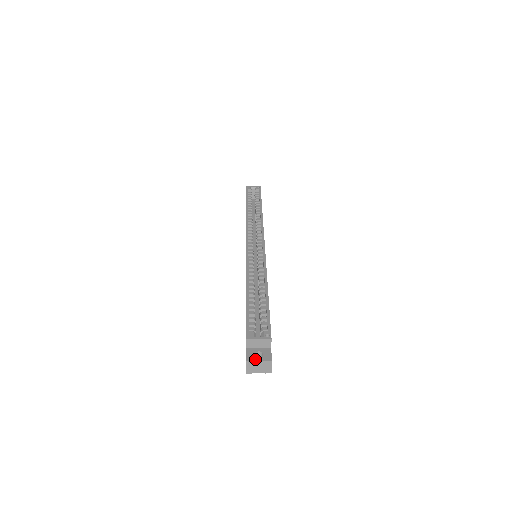
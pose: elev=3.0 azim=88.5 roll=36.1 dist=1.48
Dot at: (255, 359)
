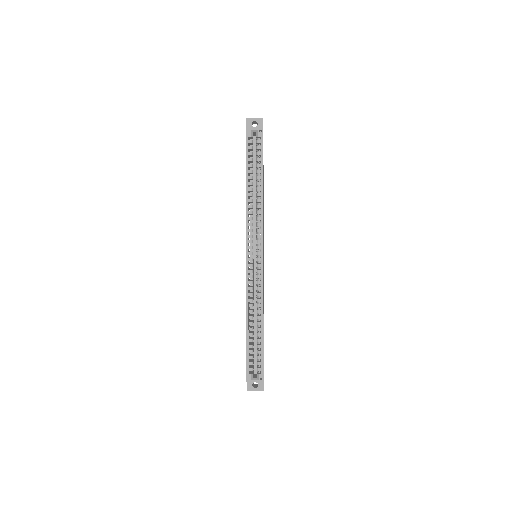
Dot at: (253, 389)
